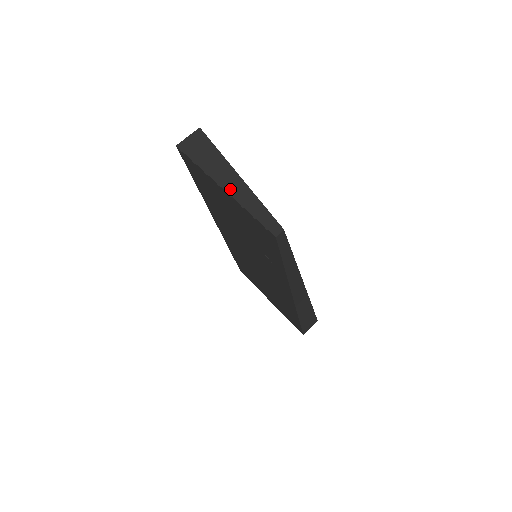
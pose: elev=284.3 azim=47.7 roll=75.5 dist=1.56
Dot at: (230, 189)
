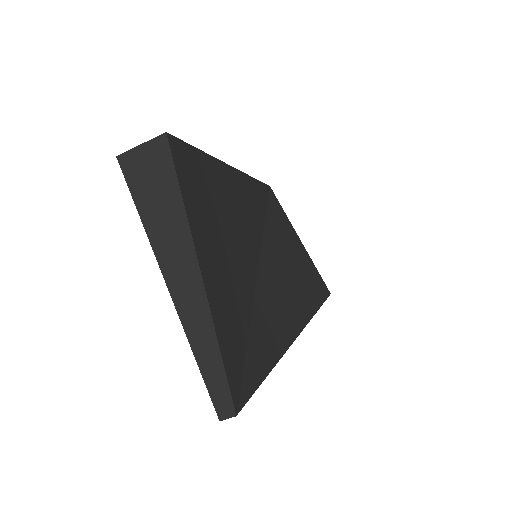
Dot at: (179, 298)
